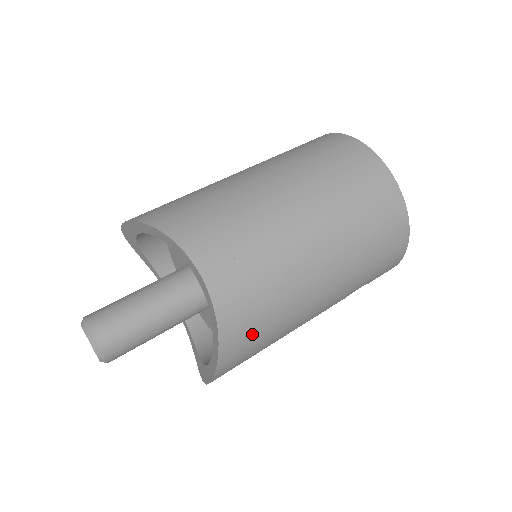
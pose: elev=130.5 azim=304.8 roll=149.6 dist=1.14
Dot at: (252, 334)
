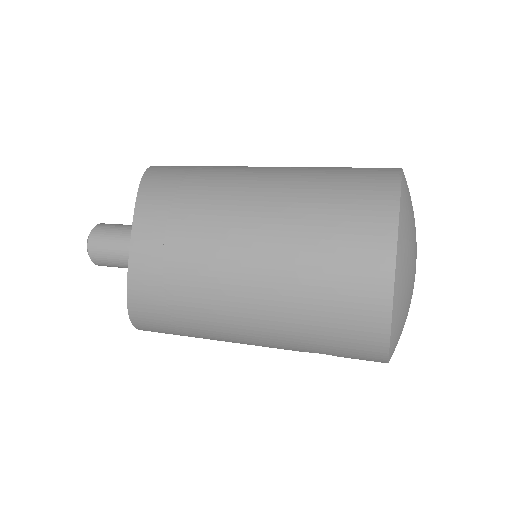
Dot at: (162, 315)
